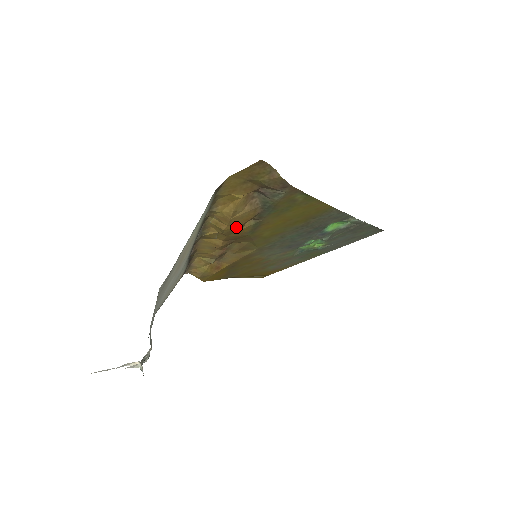
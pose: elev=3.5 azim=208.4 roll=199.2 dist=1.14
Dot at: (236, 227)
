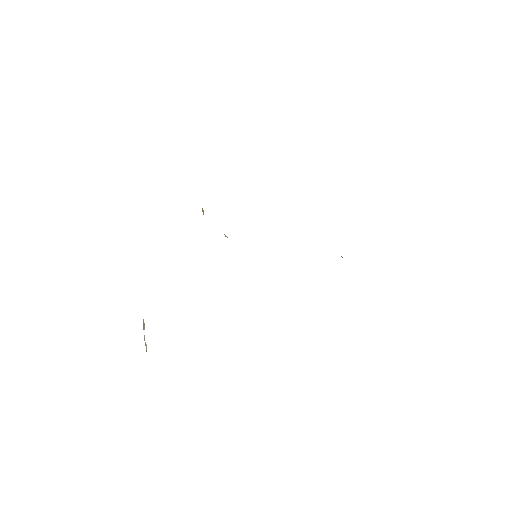
Dot at: occluded
